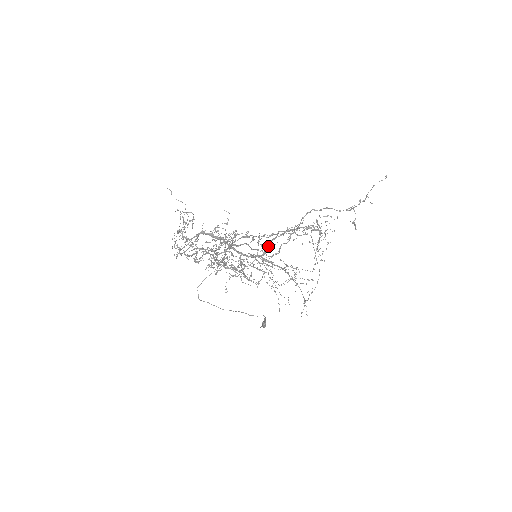
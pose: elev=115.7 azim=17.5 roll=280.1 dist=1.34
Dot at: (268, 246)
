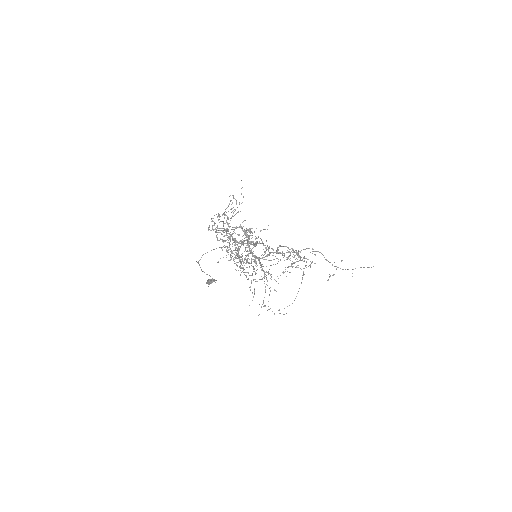
Dot at: (269, 255)
